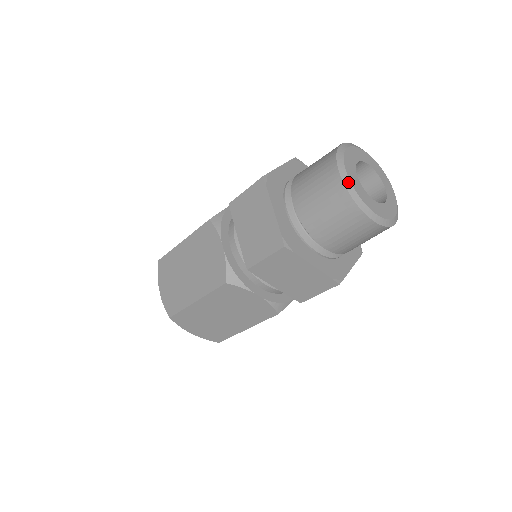
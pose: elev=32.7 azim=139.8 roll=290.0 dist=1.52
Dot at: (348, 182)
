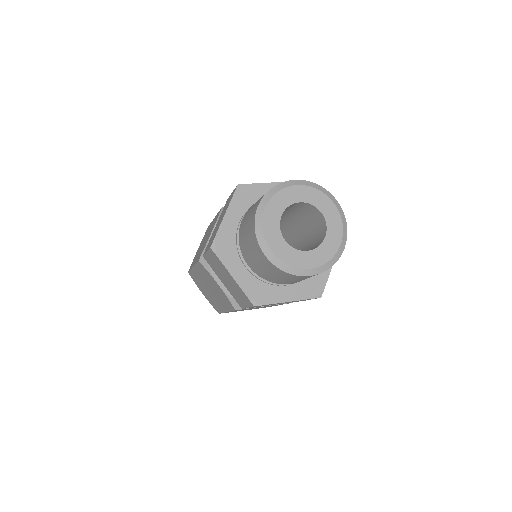
Dot at: (261, 214)
